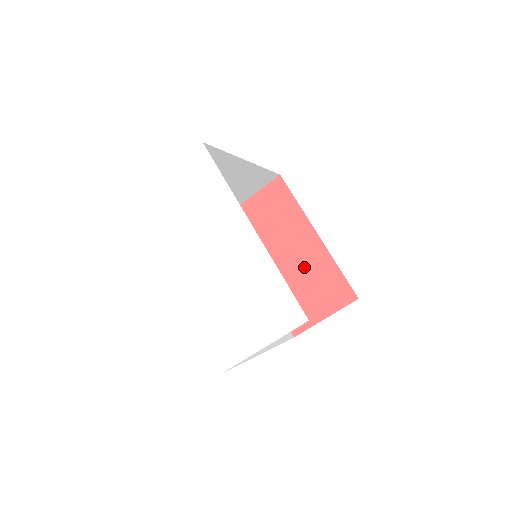
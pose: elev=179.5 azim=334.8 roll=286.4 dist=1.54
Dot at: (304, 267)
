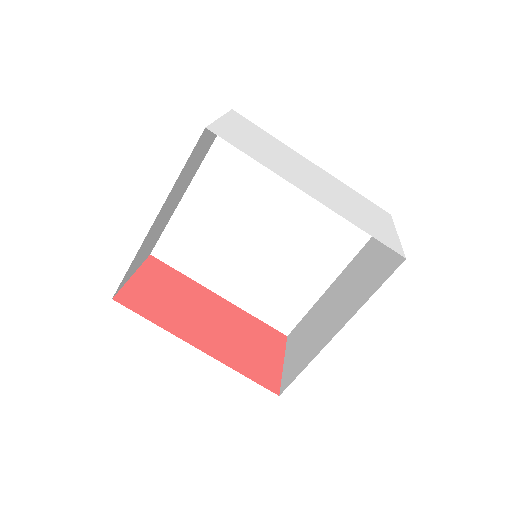
Dot at: (232, 326)
